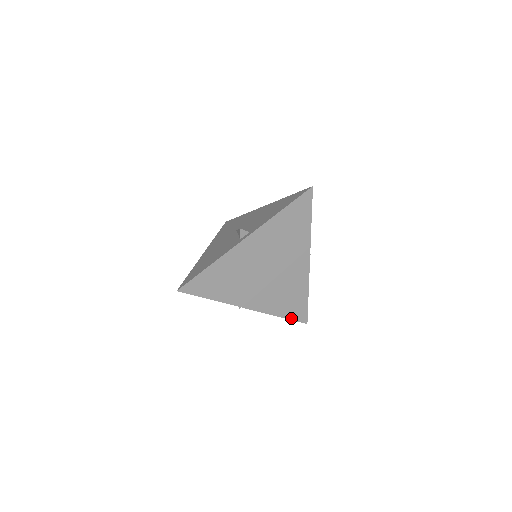
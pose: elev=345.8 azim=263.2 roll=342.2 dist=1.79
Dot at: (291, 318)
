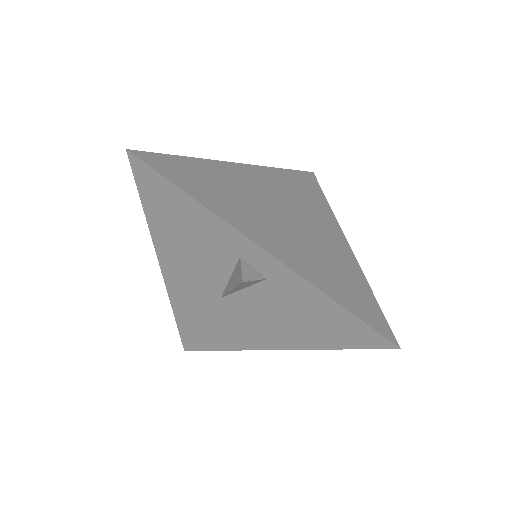
Dot at: (359, 317)
